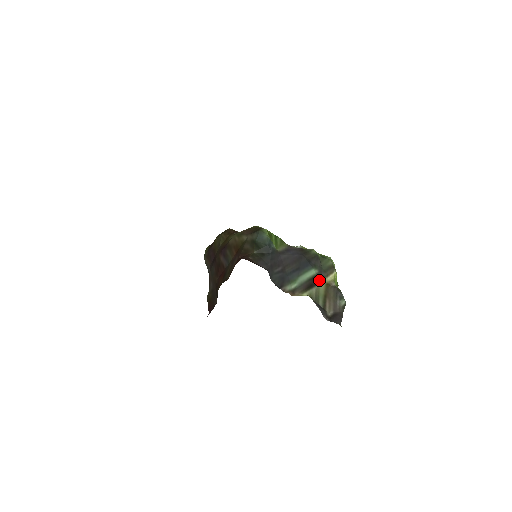
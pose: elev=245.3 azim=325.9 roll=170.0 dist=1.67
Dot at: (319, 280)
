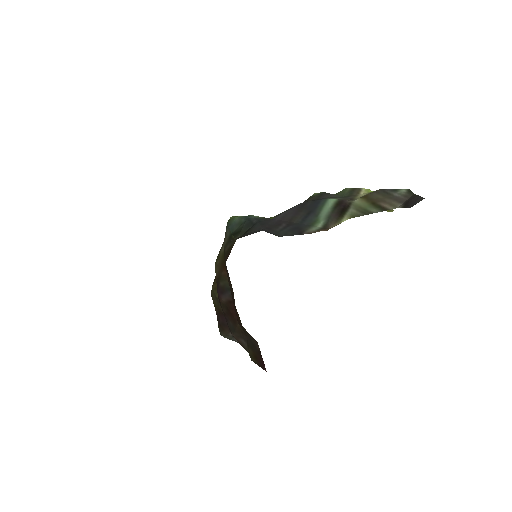
Dot at: (348, 201)
